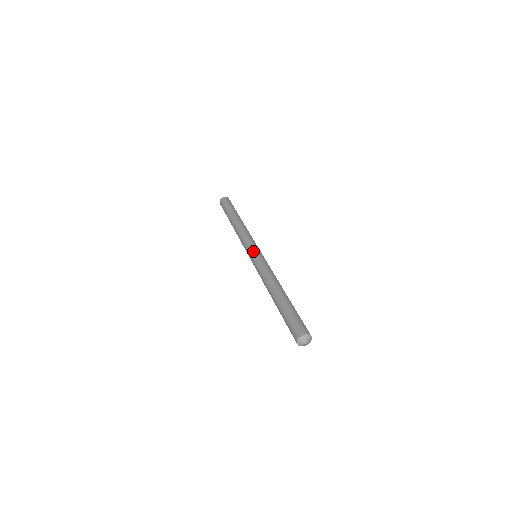
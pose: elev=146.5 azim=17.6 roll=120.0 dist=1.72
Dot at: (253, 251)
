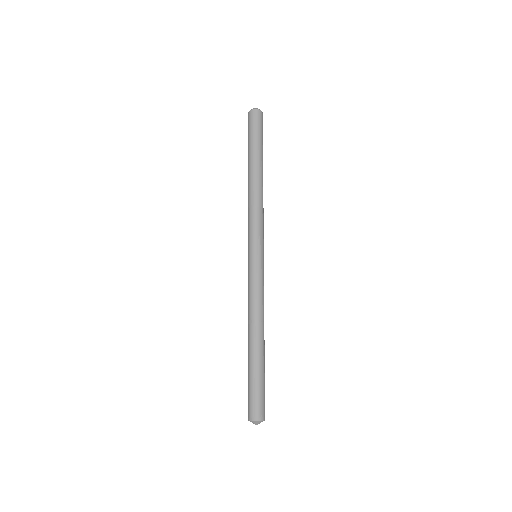
Dot at: (250, 254)
